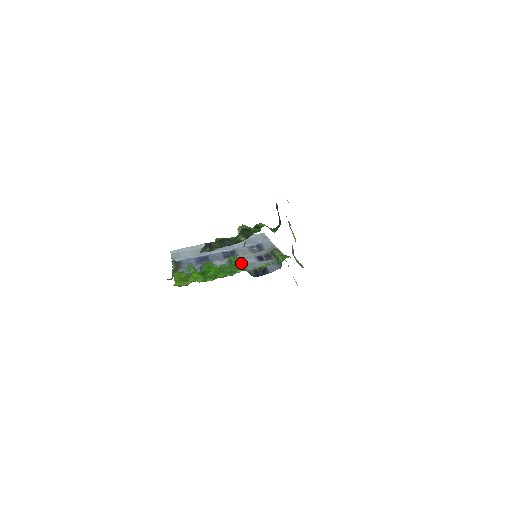
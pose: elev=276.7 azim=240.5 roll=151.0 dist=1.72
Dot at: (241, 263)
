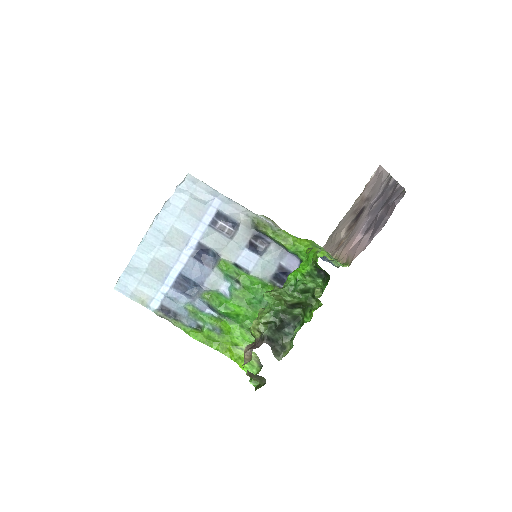
Dot at: (247, 274)
